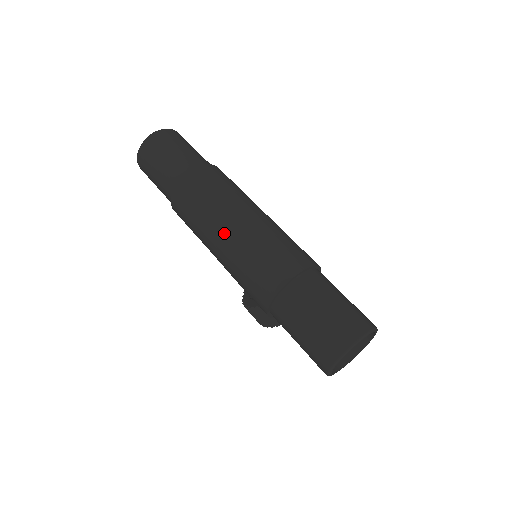
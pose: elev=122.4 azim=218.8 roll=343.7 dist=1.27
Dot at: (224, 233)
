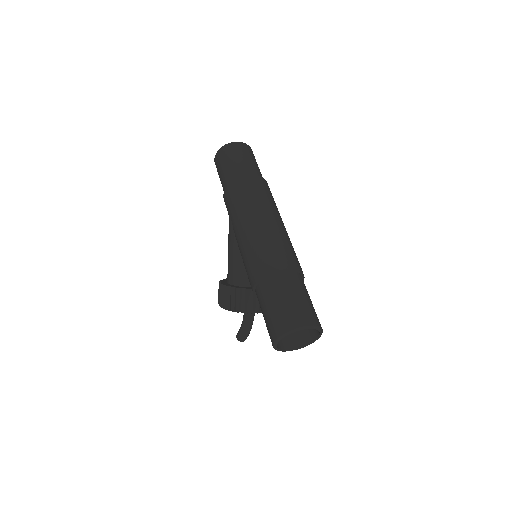
Dot at: (260, 219)
